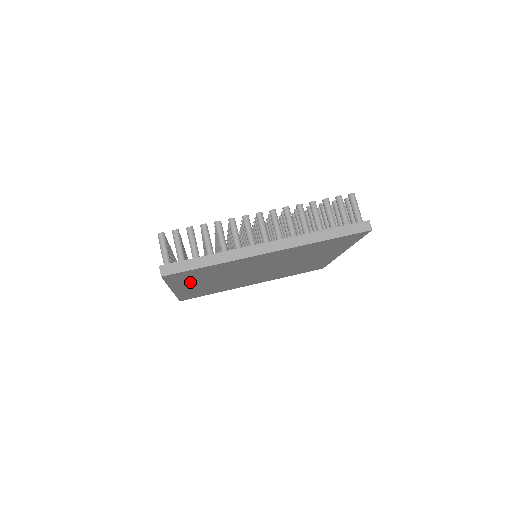
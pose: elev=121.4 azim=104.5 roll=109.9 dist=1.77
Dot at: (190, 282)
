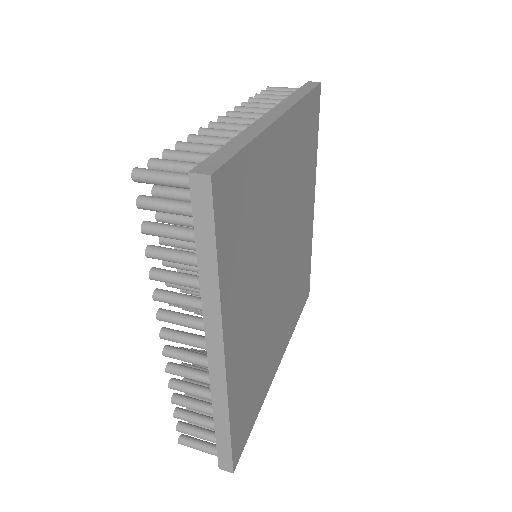
Dot at: (237, 282)
